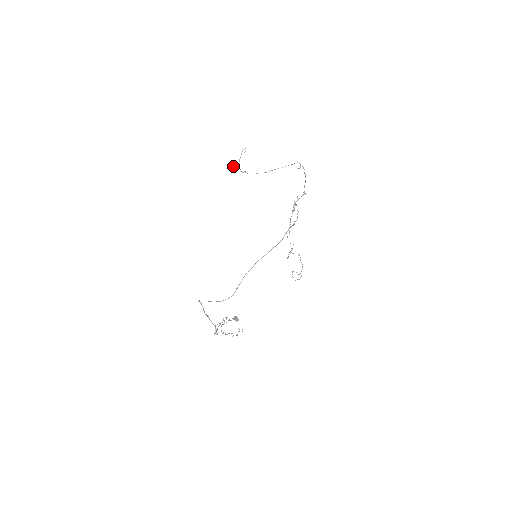
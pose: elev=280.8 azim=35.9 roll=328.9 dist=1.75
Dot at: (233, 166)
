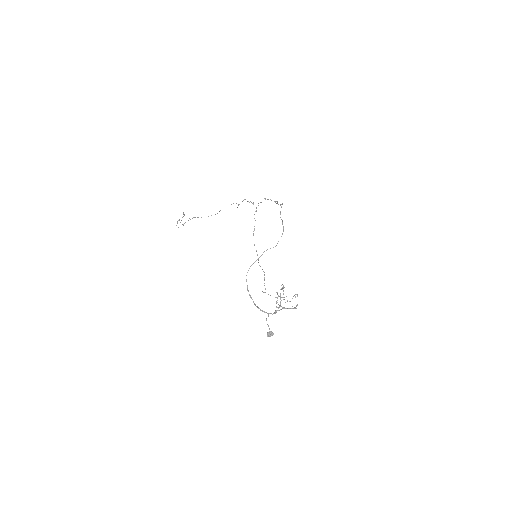
Dot at: occluded
